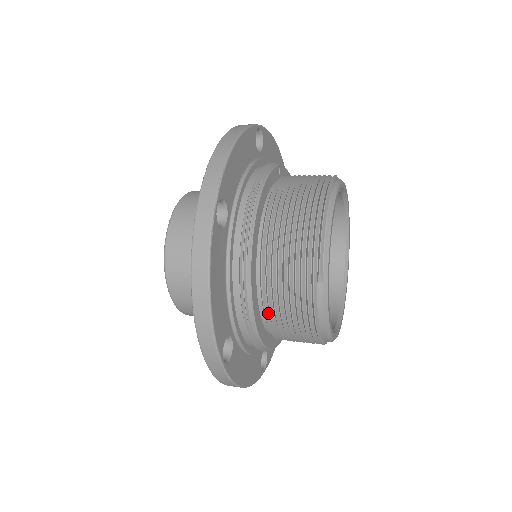
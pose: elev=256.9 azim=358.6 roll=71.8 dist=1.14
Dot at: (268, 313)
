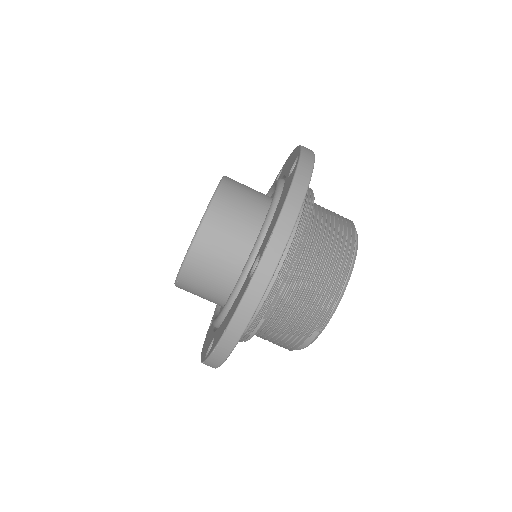
Dot at: (262, 329)
